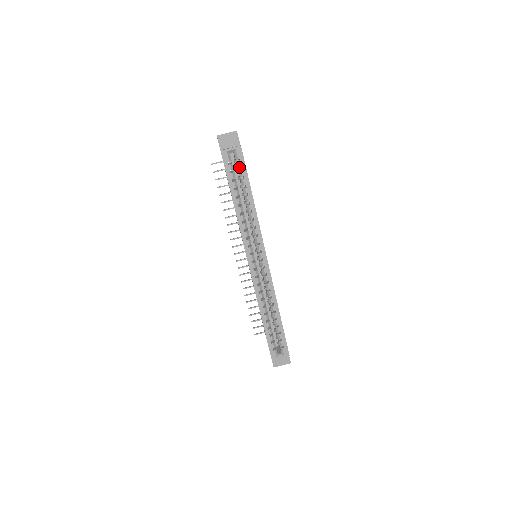
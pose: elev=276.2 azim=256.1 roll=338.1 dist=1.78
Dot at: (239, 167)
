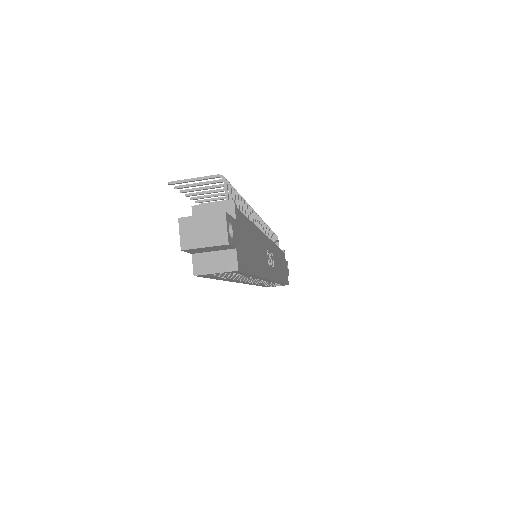
Dot at: (233, 273)
